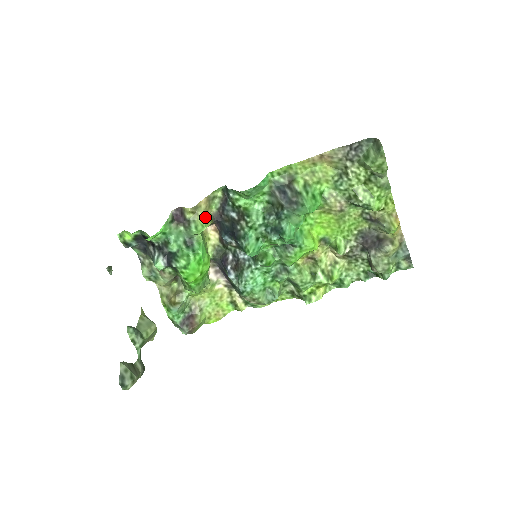
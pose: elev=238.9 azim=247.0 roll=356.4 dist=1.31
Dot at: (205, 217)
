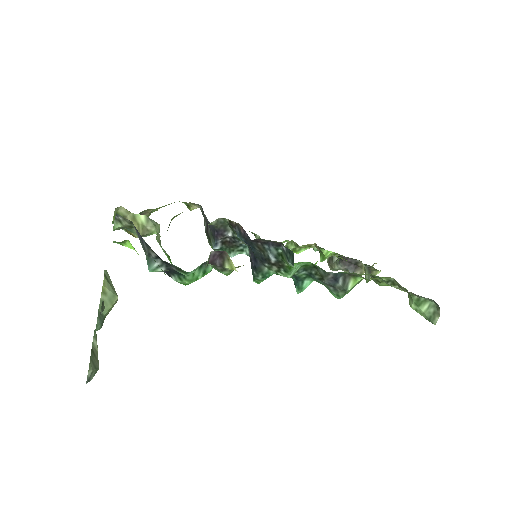
Dot at: occluded
